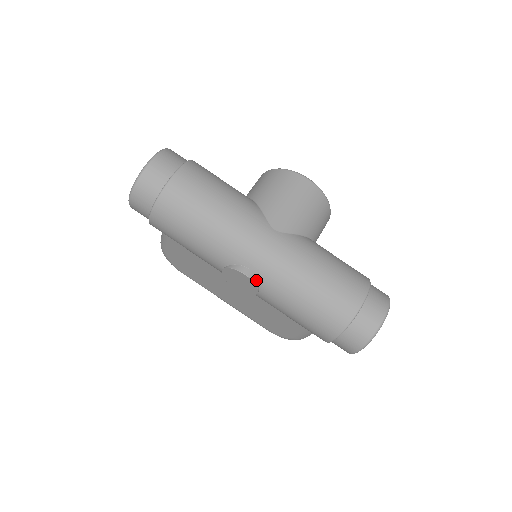
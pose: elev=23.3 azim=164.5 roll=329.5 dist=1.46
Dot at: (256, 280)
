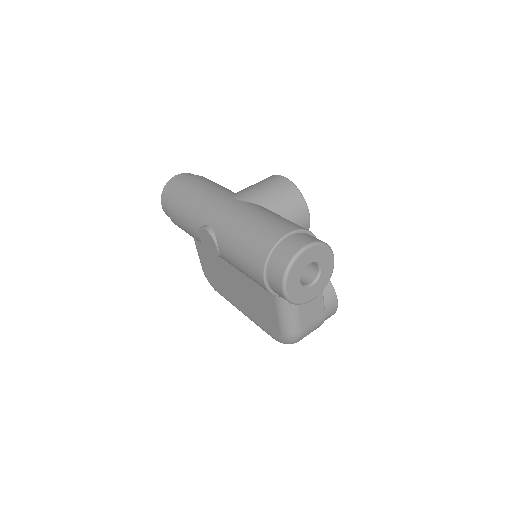
Dot at: (213, 234)
